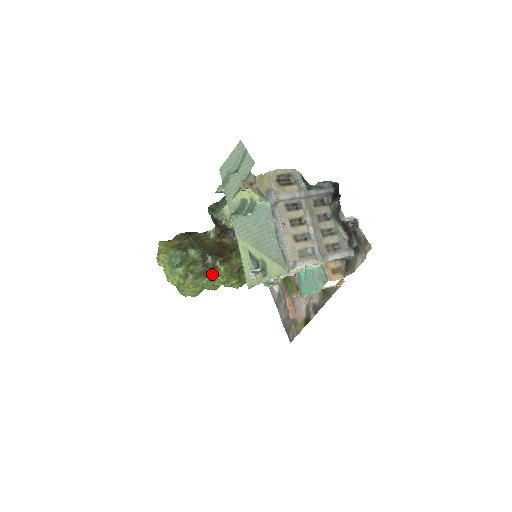
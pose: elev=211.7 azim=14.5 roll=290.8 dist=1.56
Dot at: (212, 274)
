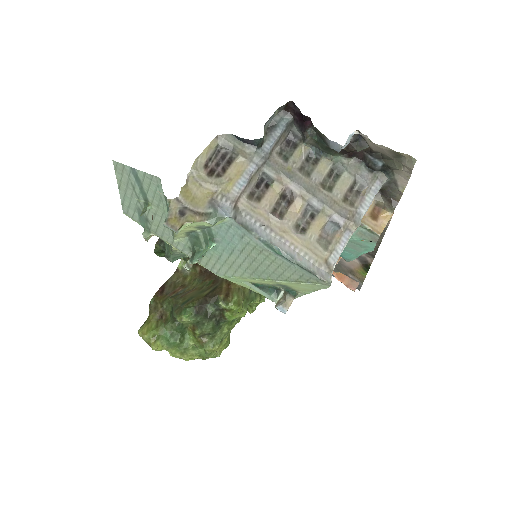
Dot at: (226, 319)
